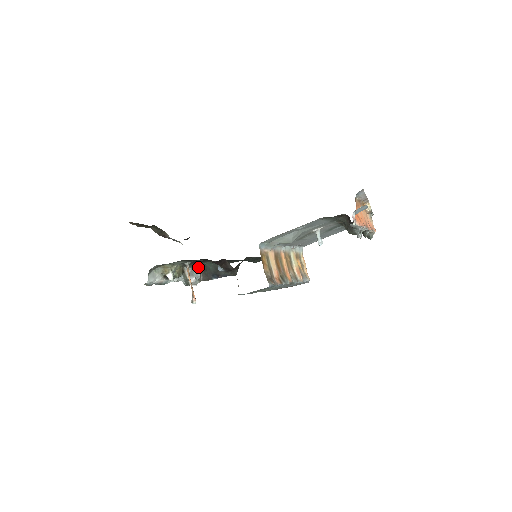
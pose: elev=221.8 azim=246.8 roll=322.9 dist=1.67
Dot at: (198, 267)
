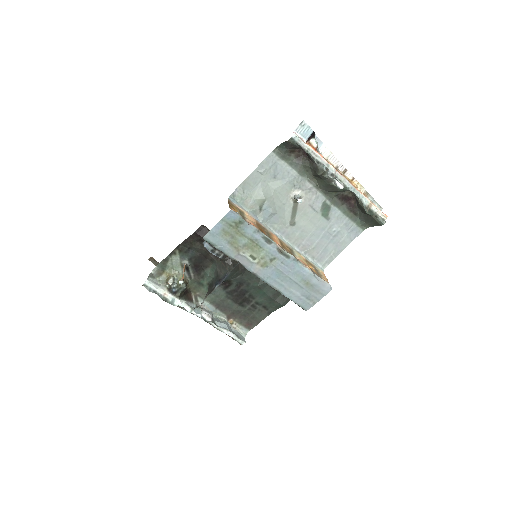
Dot at: (222, 319)
